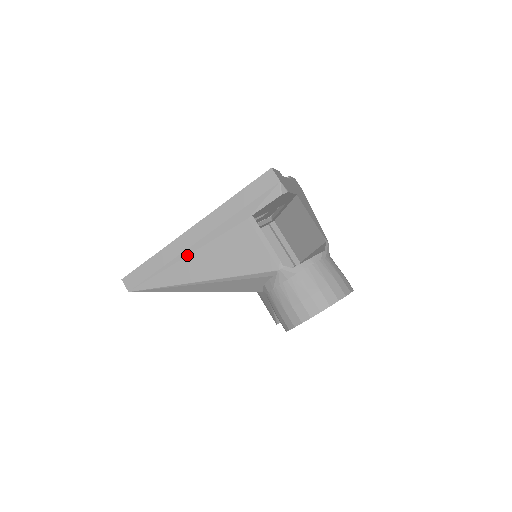
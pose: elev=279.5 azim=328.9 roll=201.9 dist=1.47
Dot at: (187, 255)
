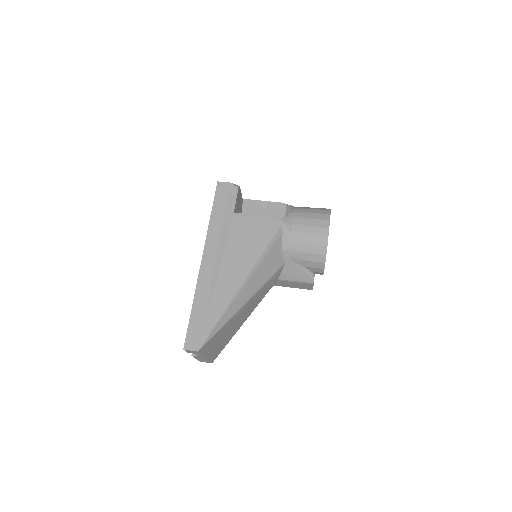
Dot at: (216, 277)
